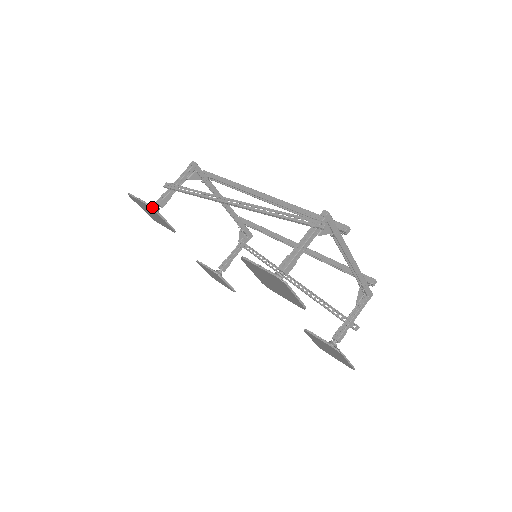
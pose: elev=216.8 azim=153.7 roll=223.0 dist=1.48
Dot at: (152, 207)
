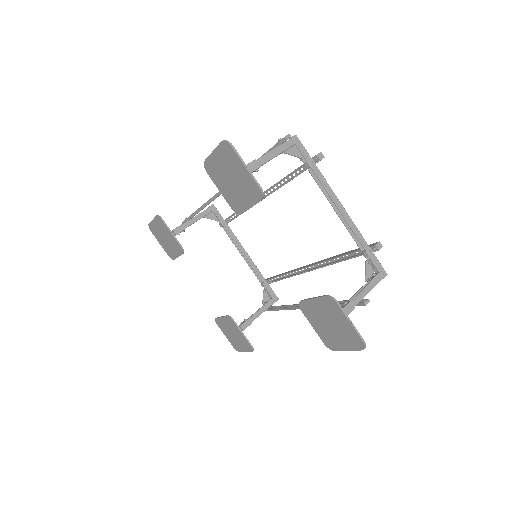
Dot at: (161, 217)
